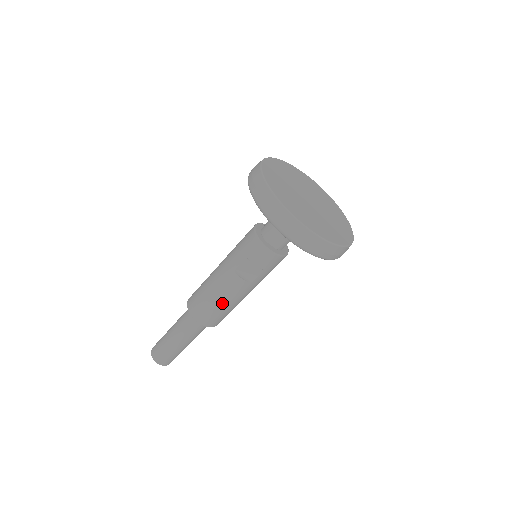
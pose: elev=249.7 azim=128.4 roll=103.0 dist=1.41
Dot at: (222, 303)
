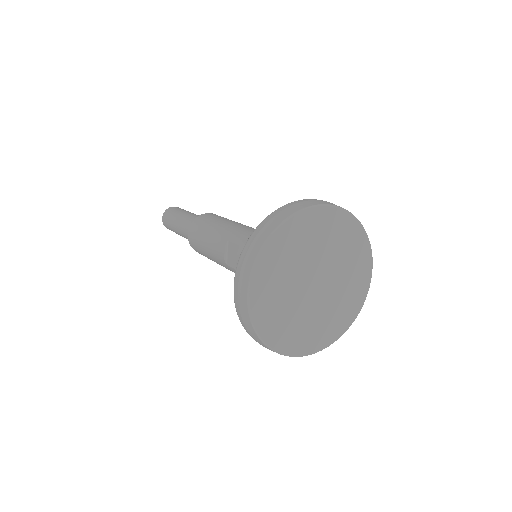
Dot at: (205, 246)
